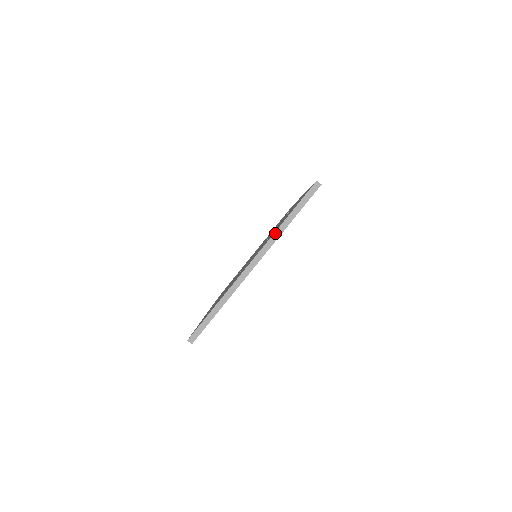
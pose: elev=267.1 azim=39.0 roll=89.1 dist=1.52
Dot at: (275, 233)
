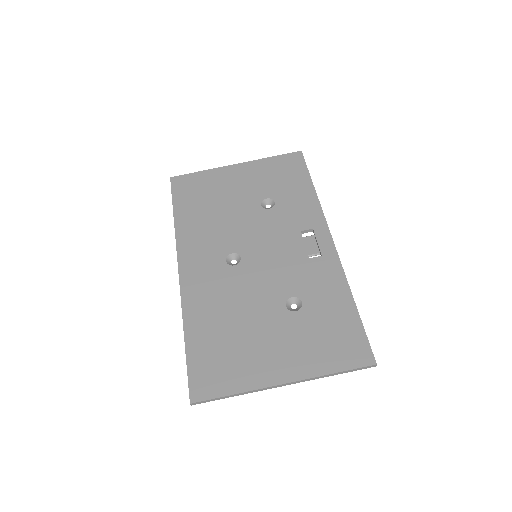
Dot at: (317, 377)
